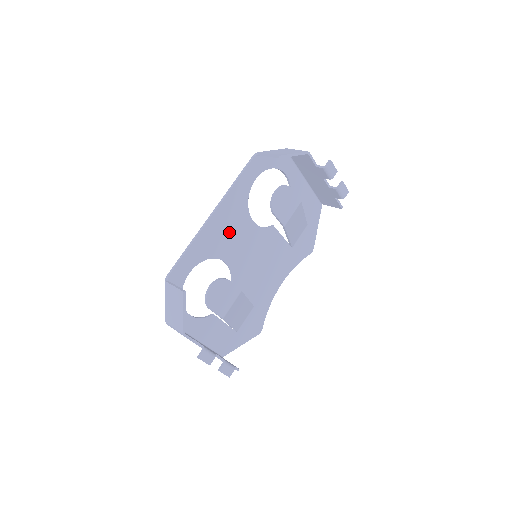
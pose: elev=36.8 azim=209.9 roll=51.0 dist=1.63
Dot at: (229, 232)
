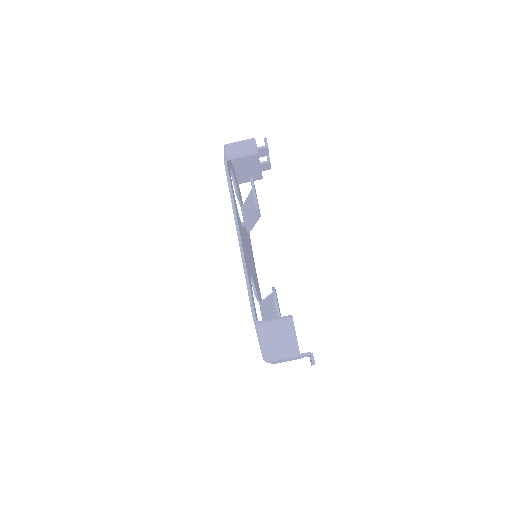
Dot at: occluded
